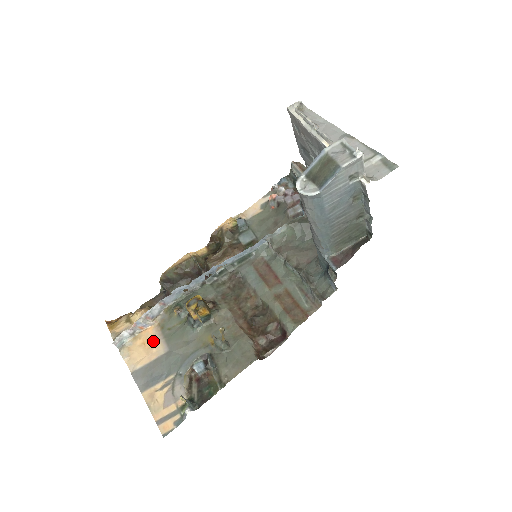
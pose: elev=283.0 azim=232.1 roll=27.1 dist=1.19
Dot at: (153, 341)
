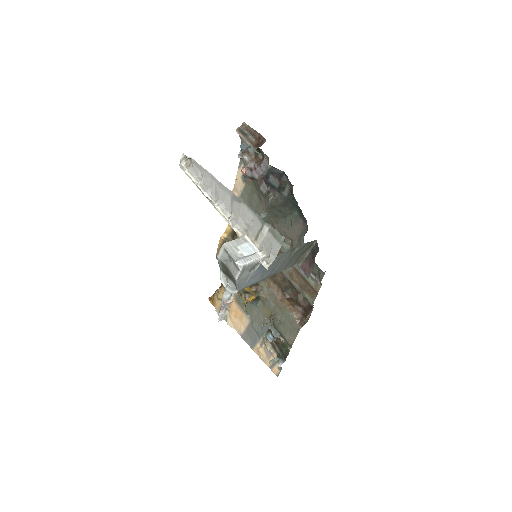
Dot at: (239, 313)
